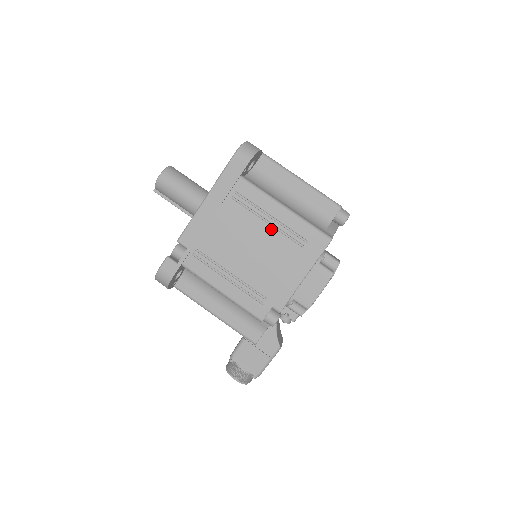
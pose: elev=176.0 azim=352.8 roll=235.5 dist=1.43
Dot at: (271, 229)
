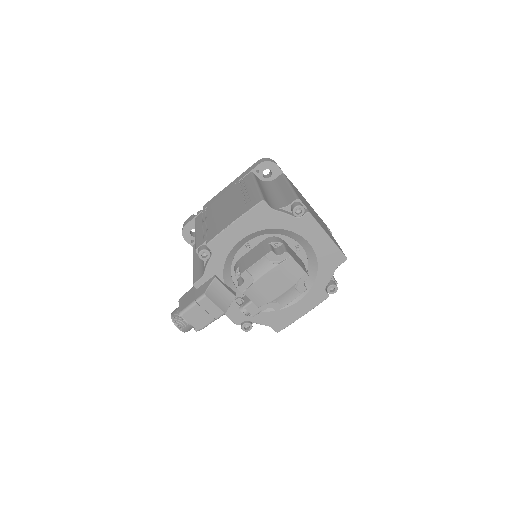
Dot at: (241, 196)
